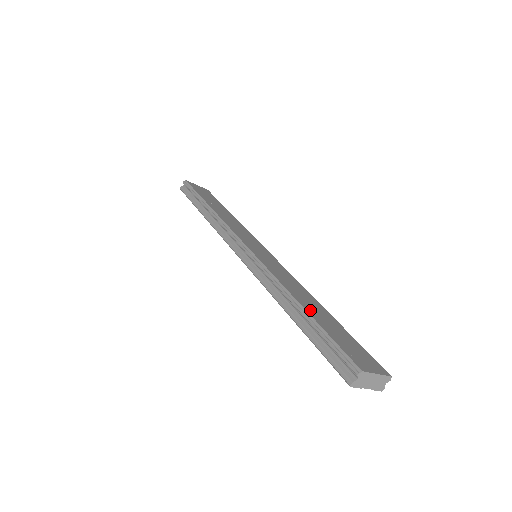
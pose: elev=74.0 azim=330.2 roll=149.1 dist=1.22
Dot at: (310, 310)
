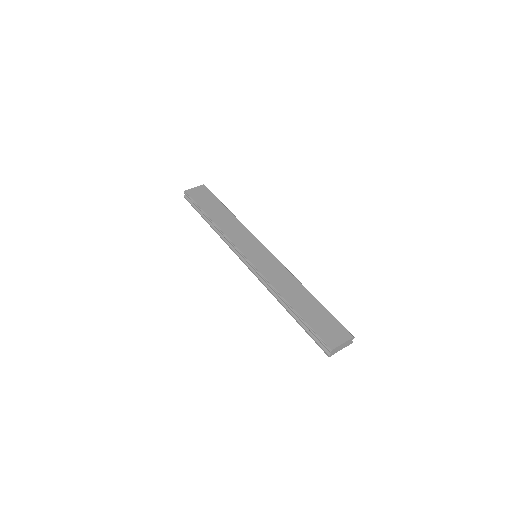
Dot at: (297, 306)
